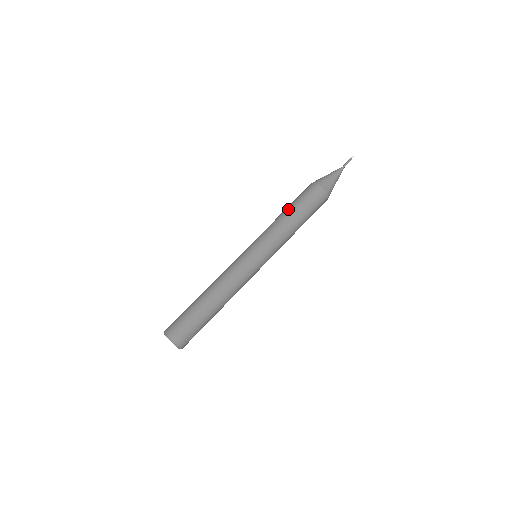
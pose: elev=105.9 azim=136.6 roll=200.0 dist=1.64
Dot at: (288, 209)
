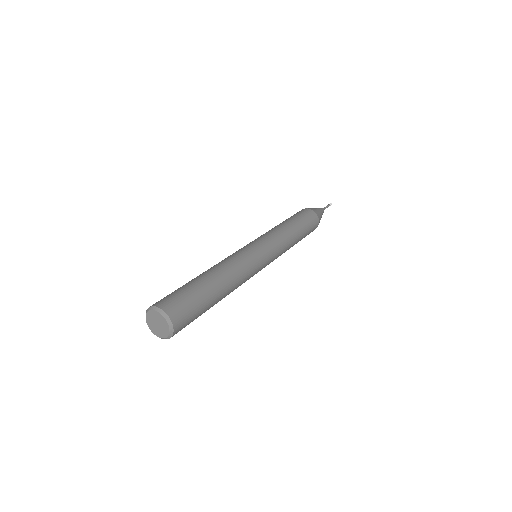
Dot at: occluded
